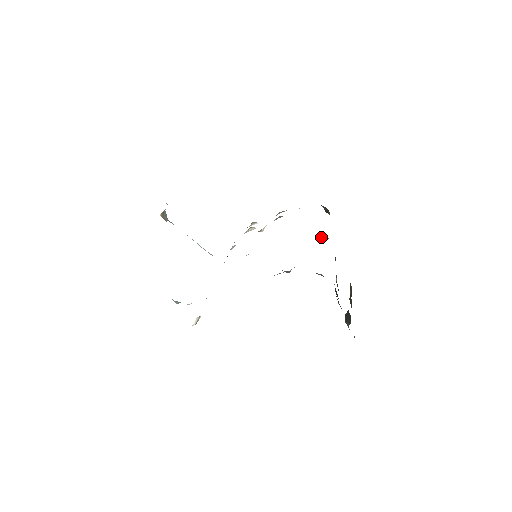
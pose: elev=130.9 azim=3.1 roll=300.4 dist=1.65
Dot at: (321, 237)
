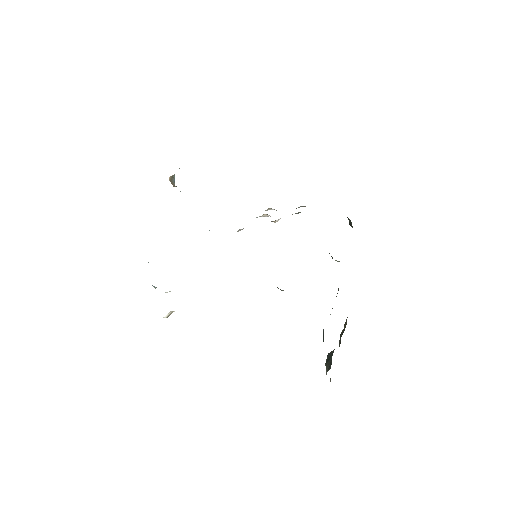
Dot at: (332, 257)
